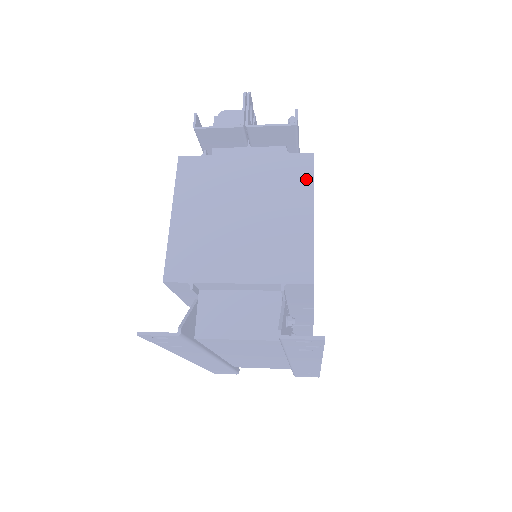
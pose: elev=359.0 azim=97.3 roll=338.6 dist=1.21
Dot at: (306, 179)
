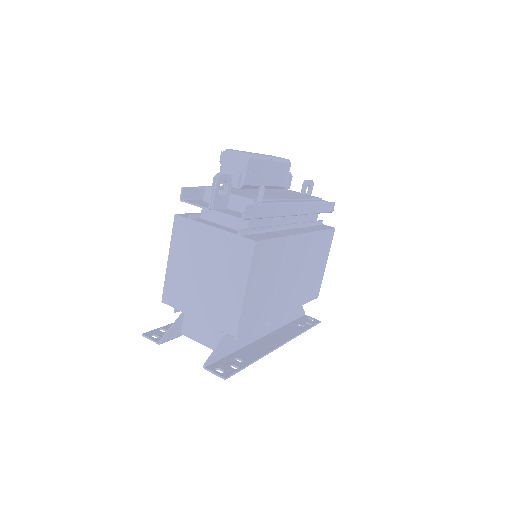
Dot at: (246, 261)
